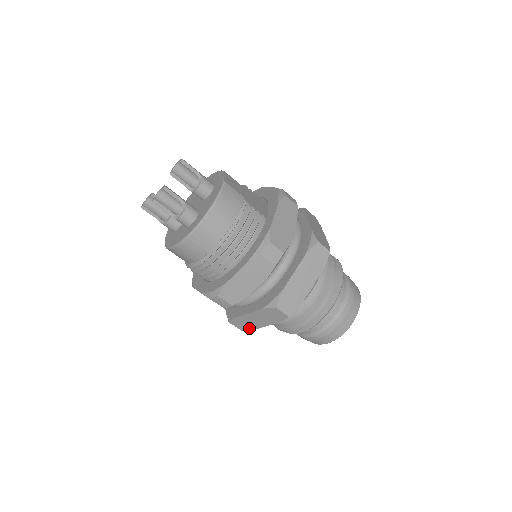
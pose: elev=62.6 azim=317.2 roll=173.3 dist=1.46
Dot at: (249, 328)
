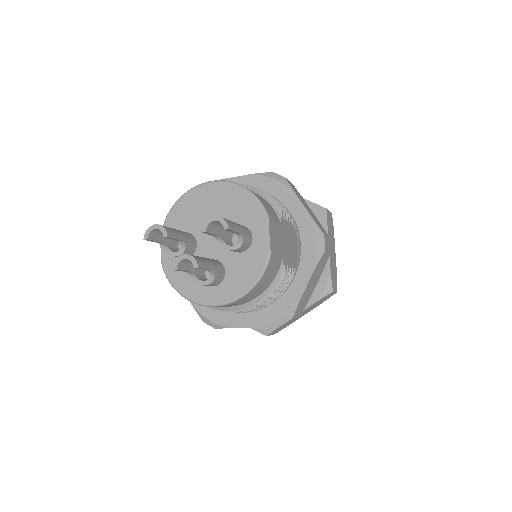
Dot at: occluded
